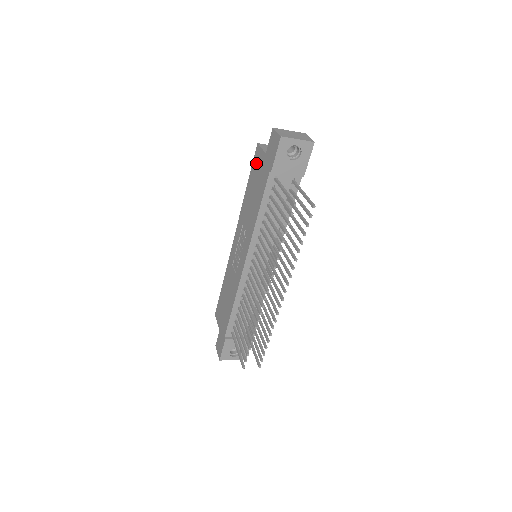
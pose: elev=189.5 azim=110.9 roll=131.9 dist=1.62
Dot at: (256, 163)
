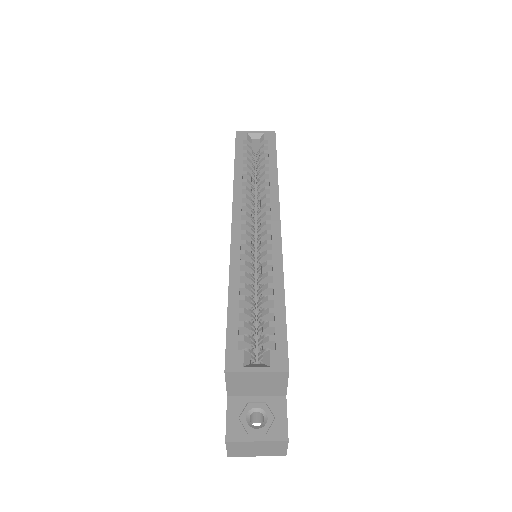
Dot at: occluded
